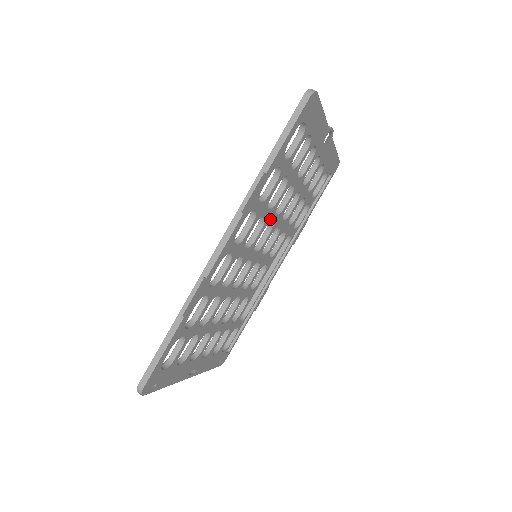
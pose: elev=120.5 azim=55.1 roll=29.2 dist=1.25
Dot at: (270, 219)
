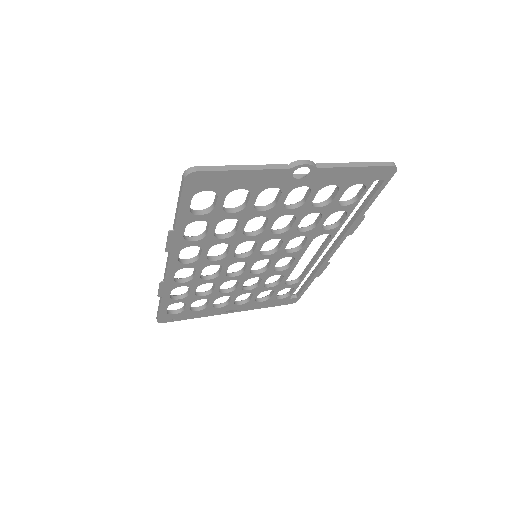
Dot at: (240, 240)
